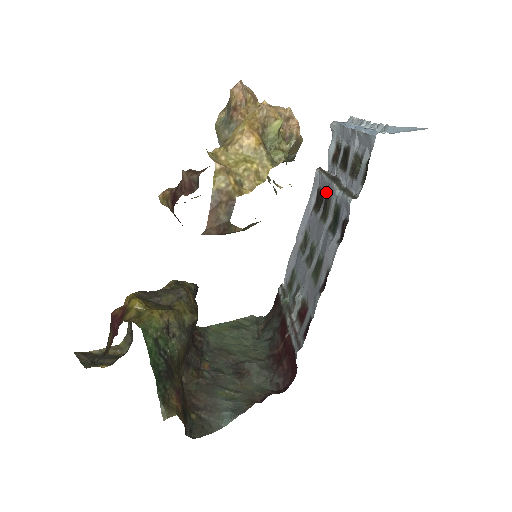
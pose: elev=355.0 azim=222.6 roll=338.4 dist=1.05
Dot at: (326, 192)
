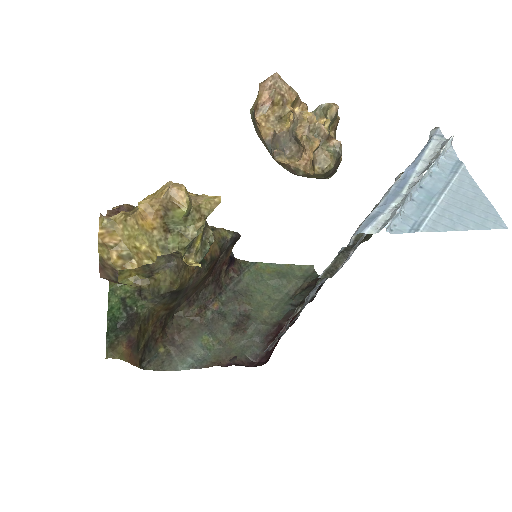
Dot at: occluded
